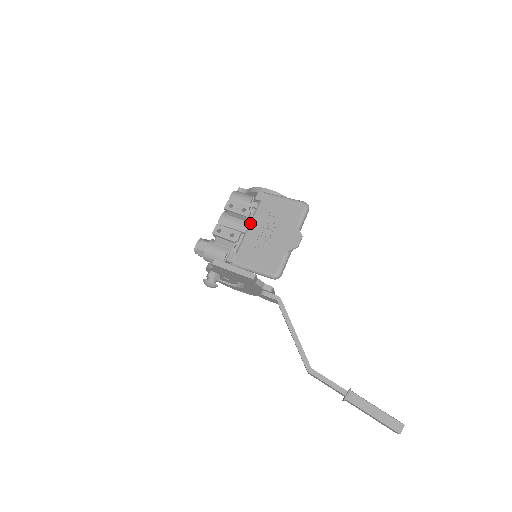
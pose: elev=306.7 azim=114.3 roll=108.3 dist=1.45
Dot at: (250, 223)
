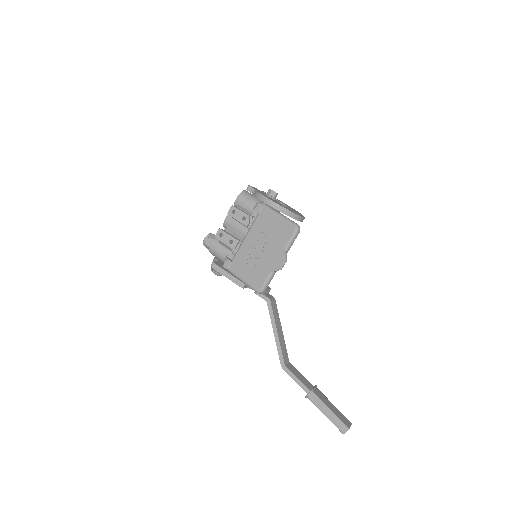
Dot at: (247, 234)
